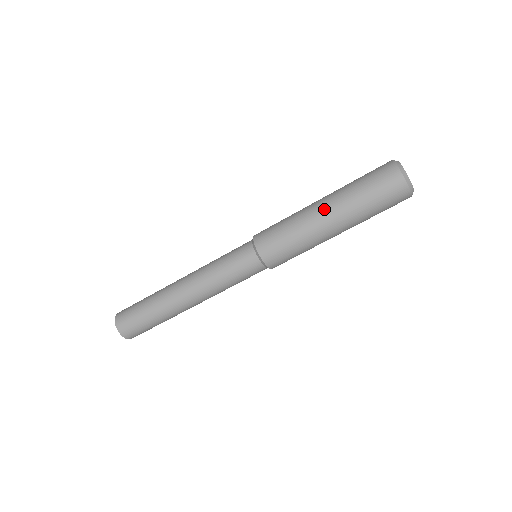
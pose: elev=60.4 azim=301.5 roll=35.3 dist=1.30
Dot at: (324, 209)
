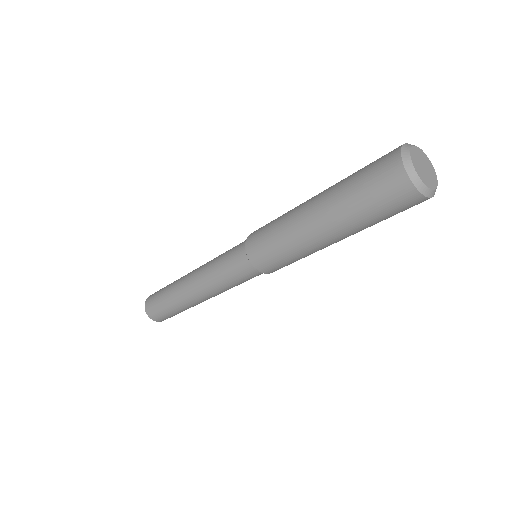
Dot at: (313, 218)
